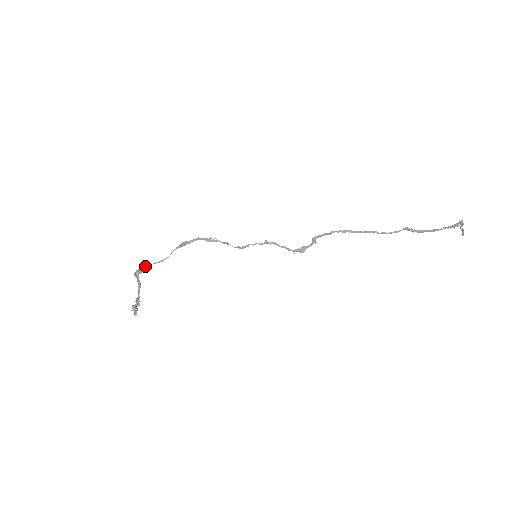
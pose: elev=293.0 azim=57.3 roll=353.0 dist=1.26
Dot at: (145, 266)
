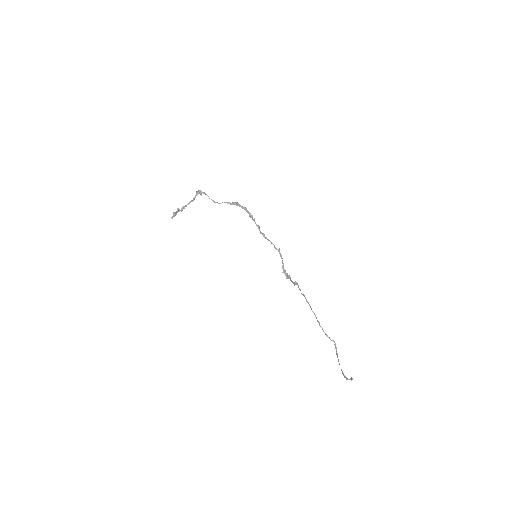
Dot at: (205, 194)
